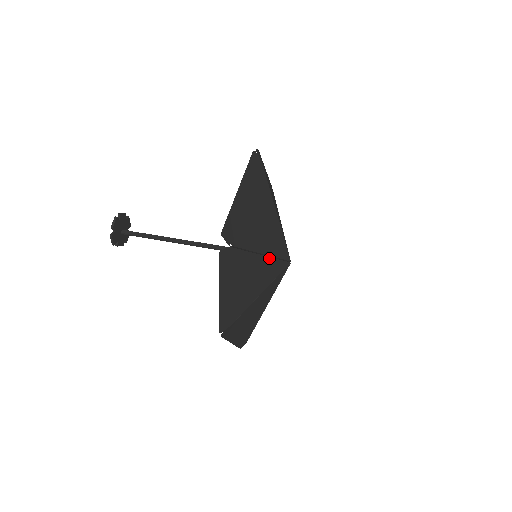
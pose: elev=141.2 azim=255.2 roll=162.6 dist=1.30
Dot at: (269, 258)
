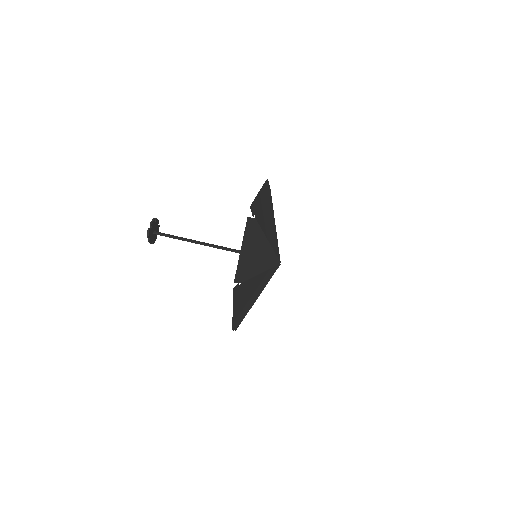
Dot at: (270, 248)
